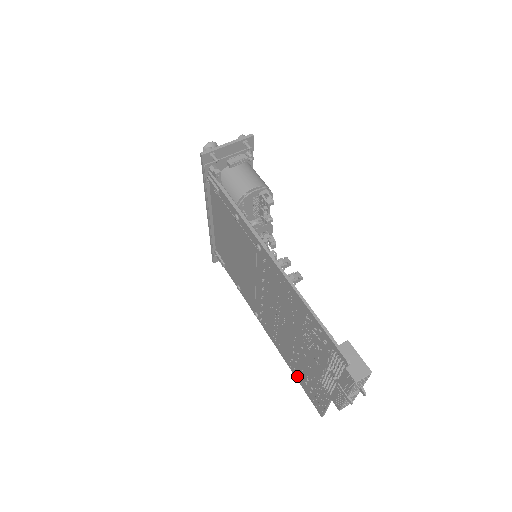
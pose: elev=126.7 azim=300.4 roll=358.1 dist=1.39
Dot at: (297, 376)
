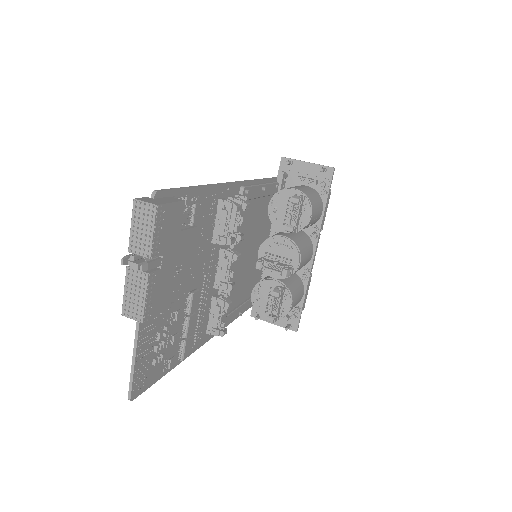
Dot at: (167, 362)
